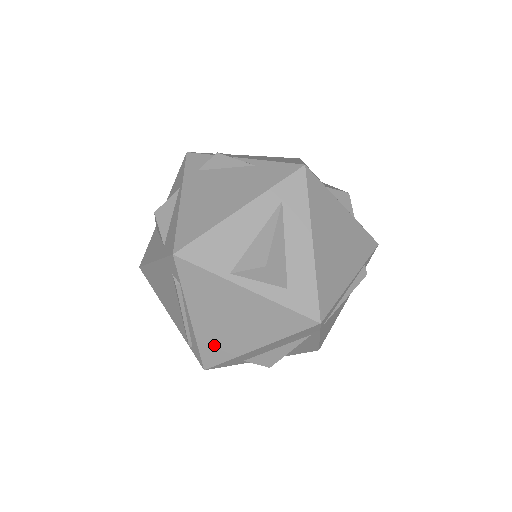
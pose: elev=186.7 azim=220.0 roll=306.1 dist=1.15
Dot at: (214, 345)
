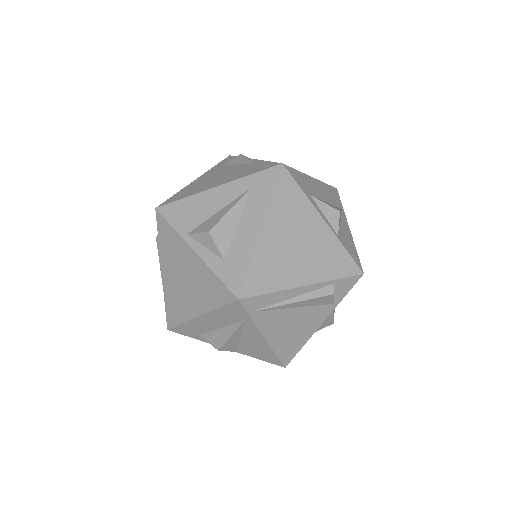
Dot at: (174, 304)
